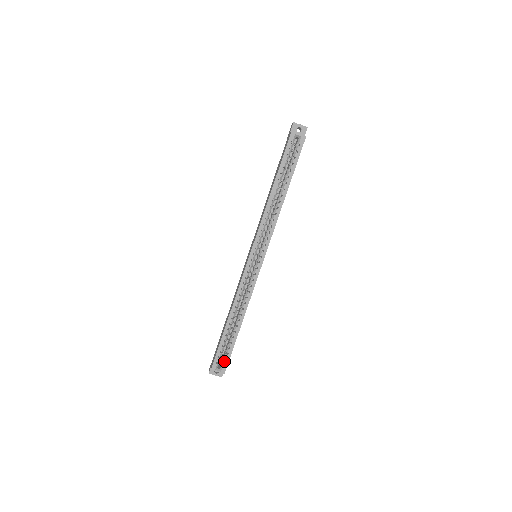
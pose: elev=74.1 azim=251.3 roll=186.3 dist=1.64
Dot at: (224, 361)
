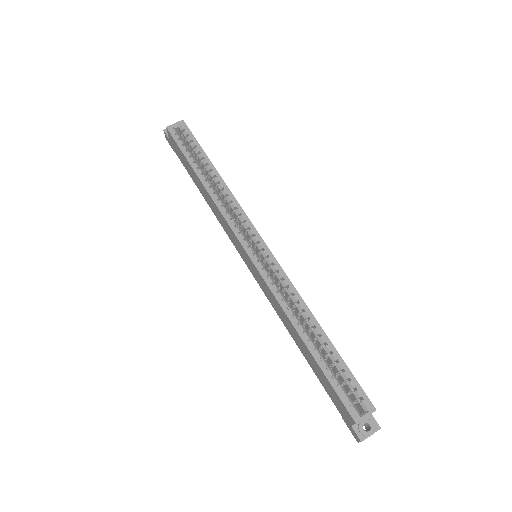
Dot at: (356, 394)
